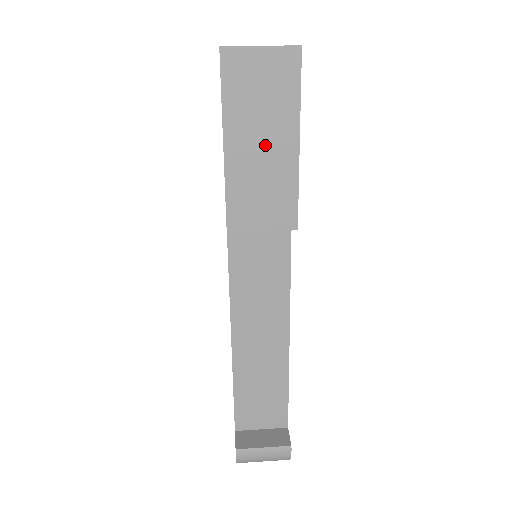
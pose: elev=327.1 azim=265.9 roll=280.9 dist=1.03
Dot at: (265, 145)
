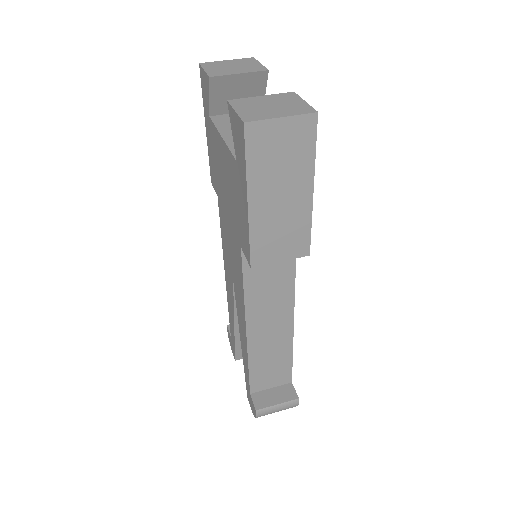
Dot at: (284, 197)
